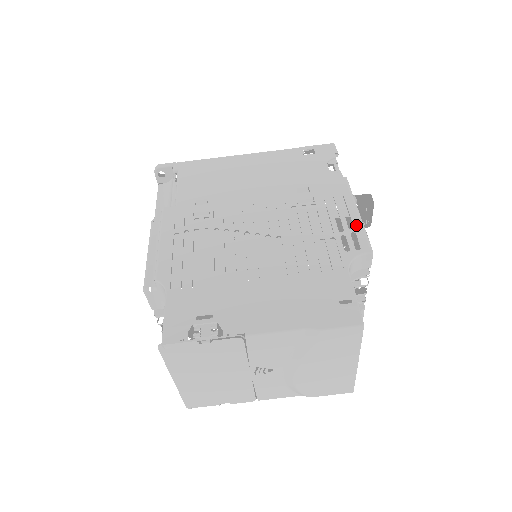
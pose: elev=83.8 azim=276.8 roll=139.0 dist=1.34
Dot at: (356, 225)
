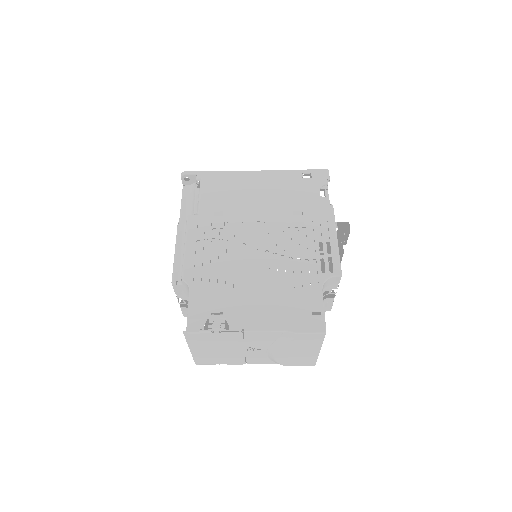
Dot at: (333, 251)
